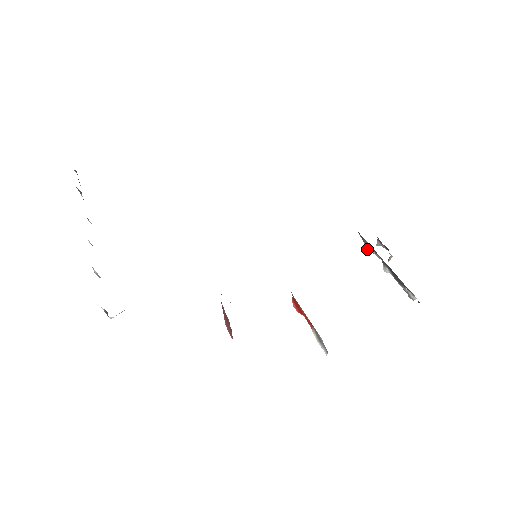
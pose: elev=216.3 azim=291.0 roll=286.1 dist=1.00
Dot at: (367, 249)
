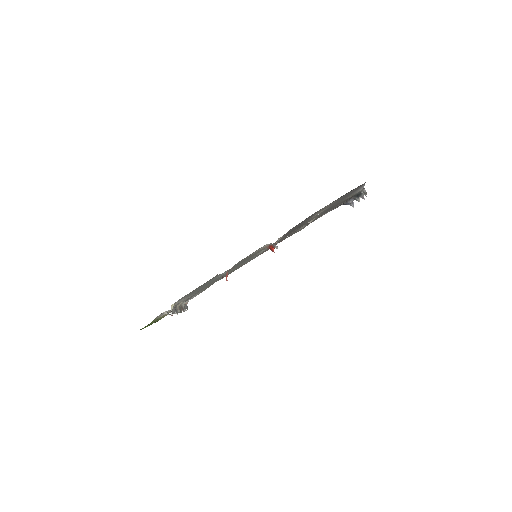
Dot at: occluded
